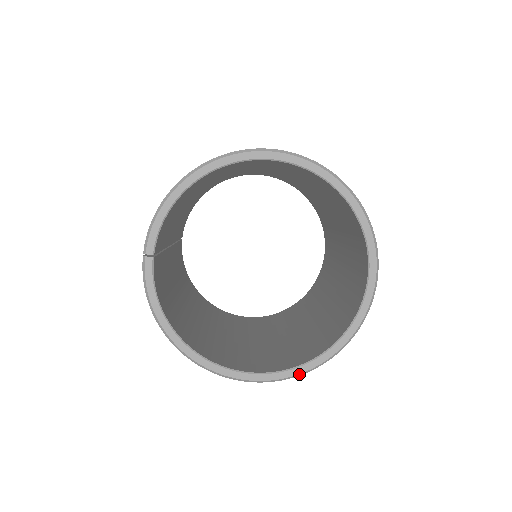
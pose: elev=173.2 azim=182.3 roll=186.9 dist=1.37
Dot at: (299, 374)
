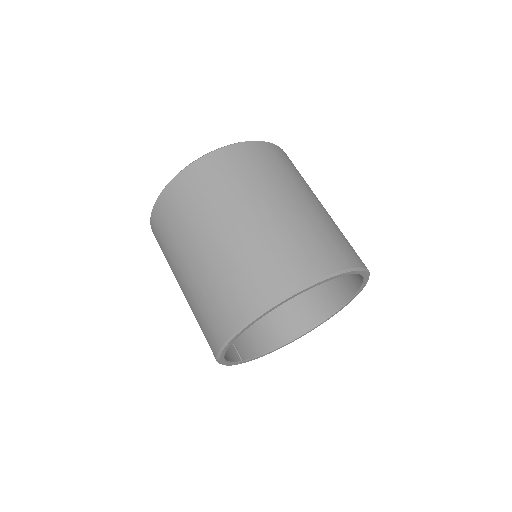
Dot at: occluded
